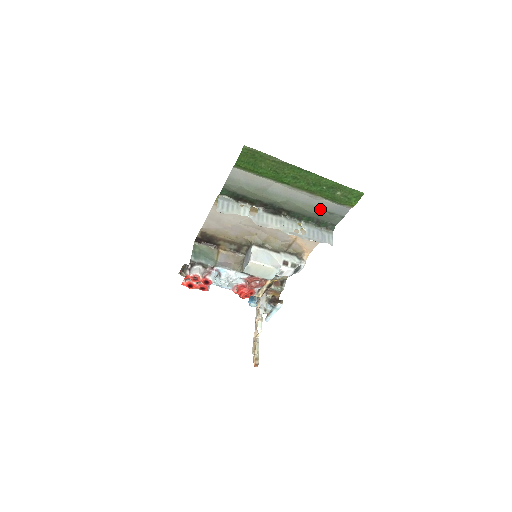
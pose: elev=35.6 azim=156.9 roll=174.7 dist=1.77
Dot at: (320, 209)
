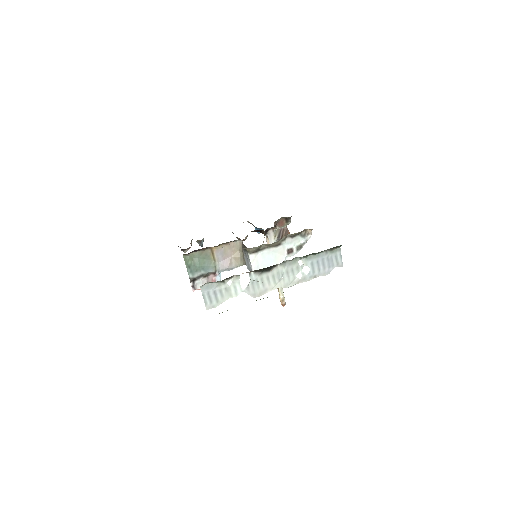
Dot at: occluded
